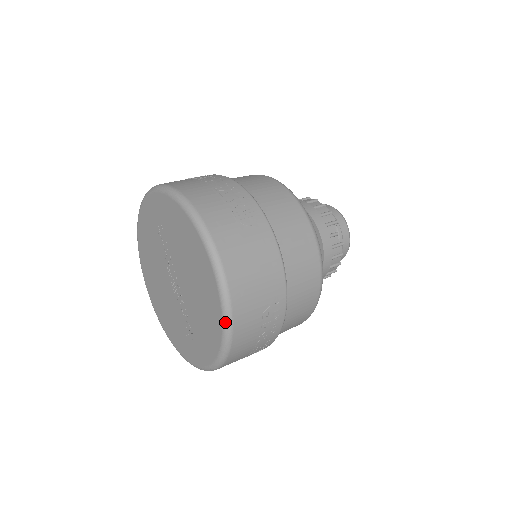
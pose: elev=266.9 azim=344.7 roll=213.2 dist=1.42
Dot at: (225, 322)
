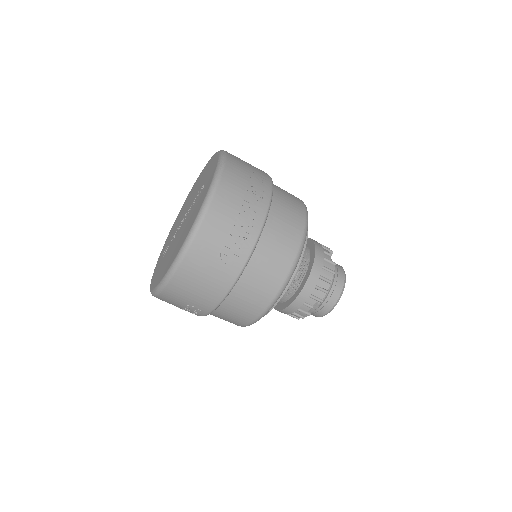
Dot at: (157, 288)
